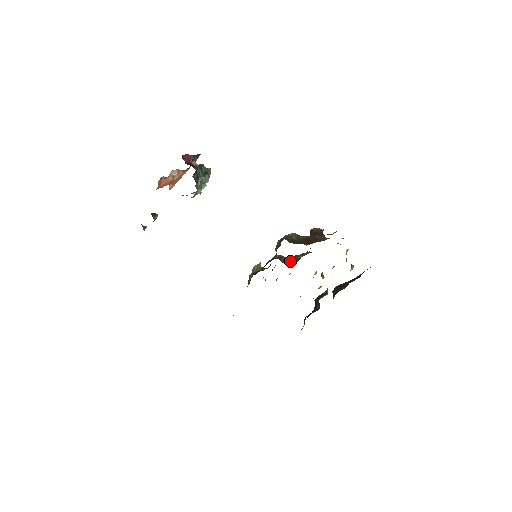
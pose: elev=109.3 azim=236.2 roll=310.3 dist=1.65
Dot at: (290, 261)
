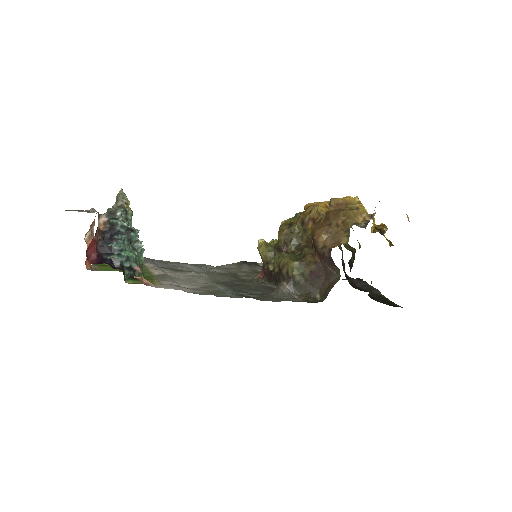
Dot at: (299, 236)
